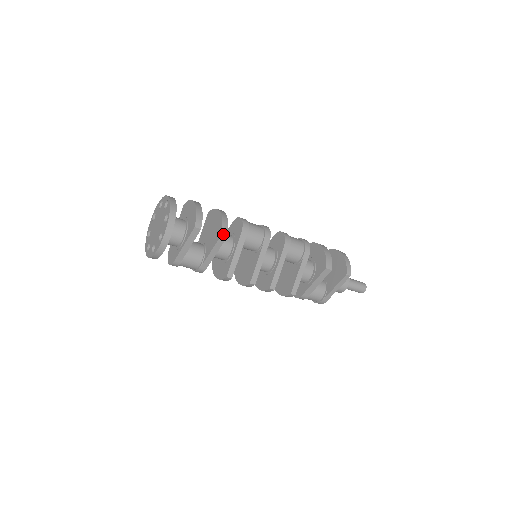
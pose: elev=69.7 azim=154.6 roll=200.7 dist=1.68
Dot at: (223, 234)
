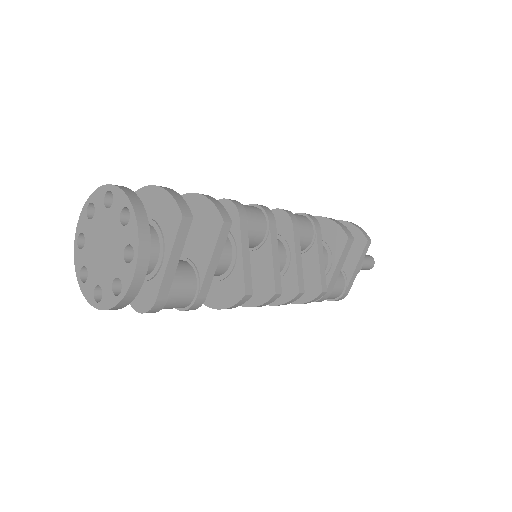
Dot at: (225, 219)
